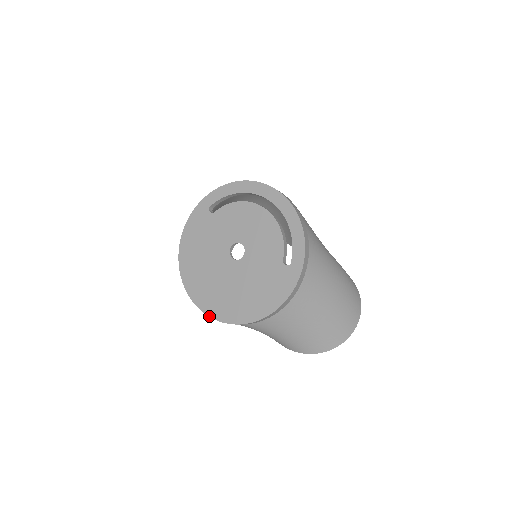
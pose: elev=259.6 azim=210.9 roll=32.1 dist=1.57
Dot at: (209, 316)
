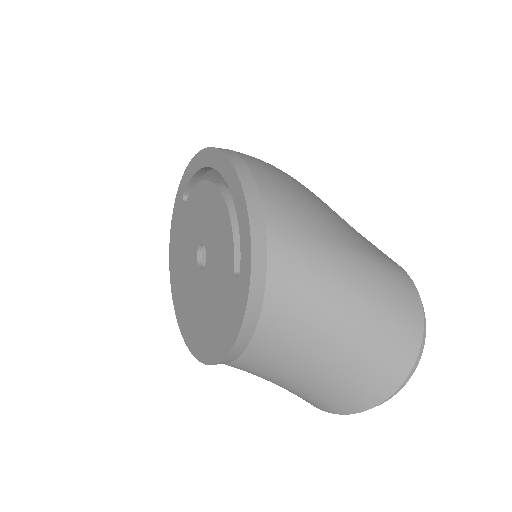
Dot at: (188, 348)
